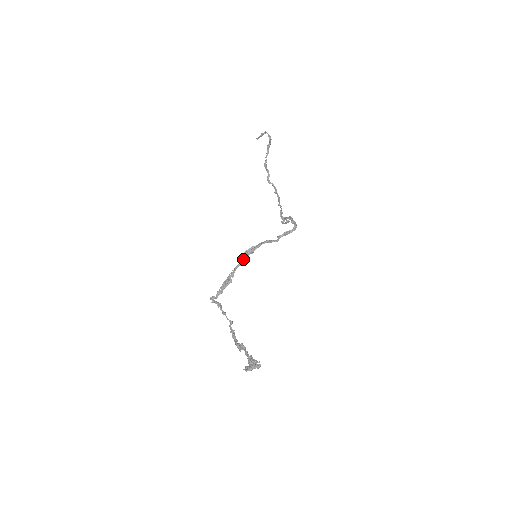
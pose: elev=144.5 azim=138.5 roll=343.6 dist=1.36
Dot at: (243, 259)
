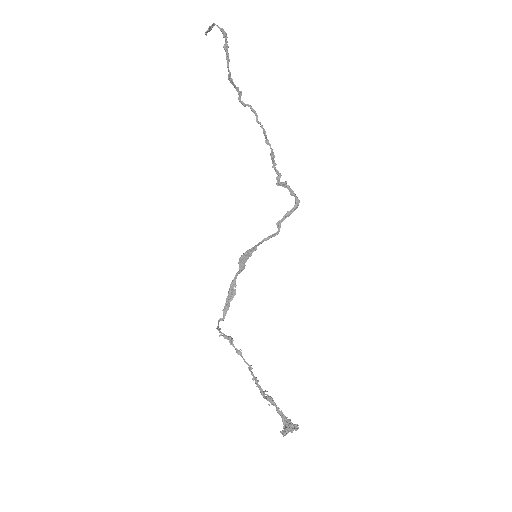
Dot at: (241, 266)
